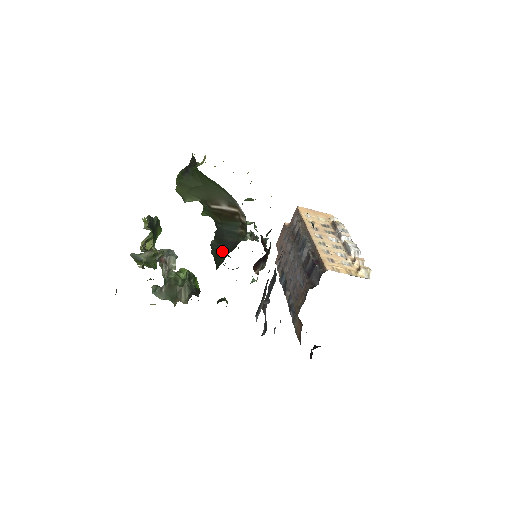
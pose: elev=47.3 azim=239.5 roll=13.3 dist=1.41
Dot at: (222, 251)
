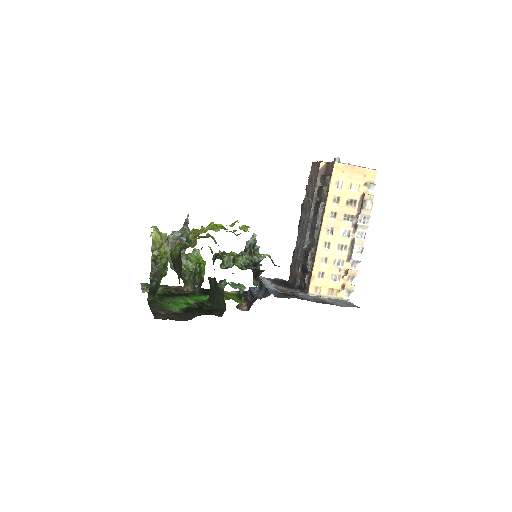
Dot at: (213, 292)
